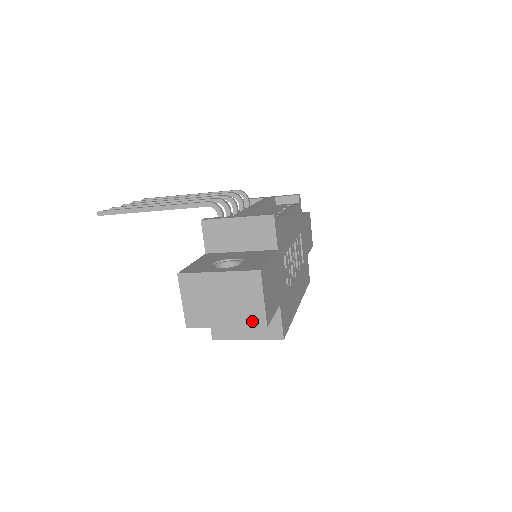
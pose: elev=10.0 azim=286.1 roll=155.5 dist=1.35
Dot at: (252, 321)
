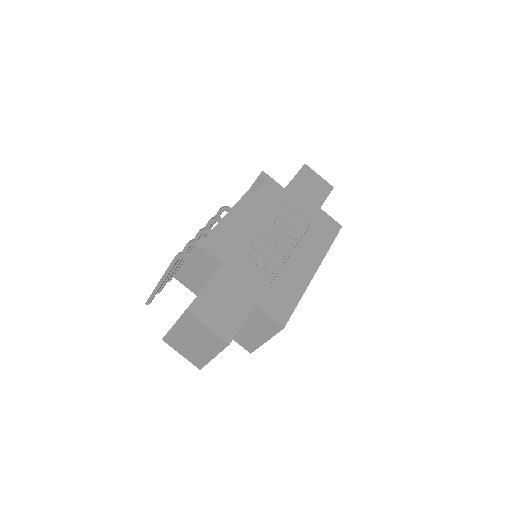
Dot at: (219, 345)
